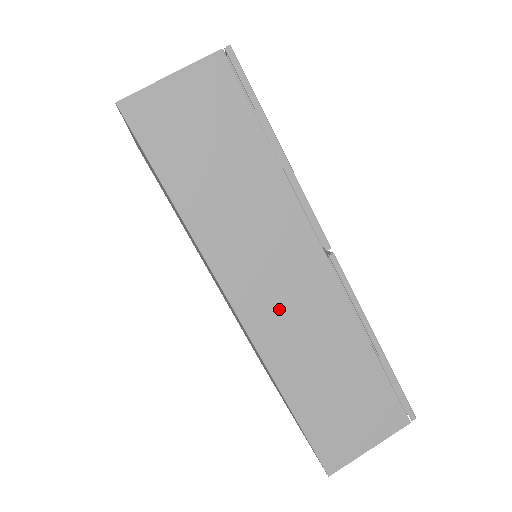
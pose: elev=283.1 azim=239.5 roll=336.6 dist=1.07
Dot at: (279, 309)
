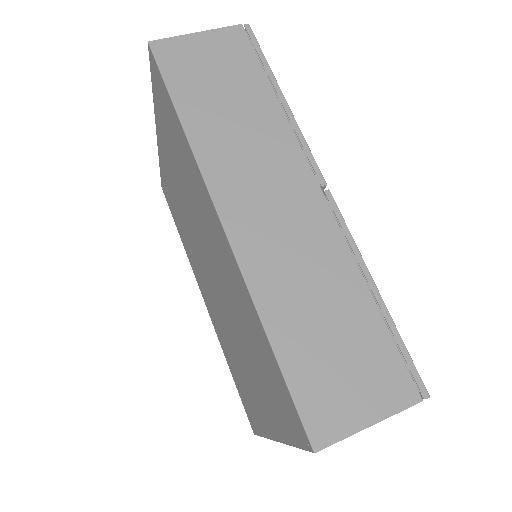
Dot at: (268, 230)
